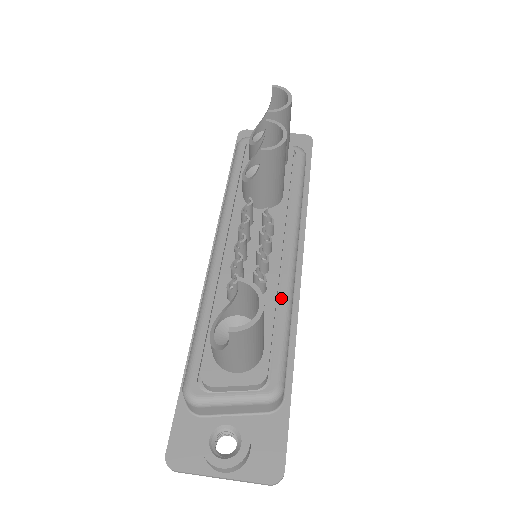
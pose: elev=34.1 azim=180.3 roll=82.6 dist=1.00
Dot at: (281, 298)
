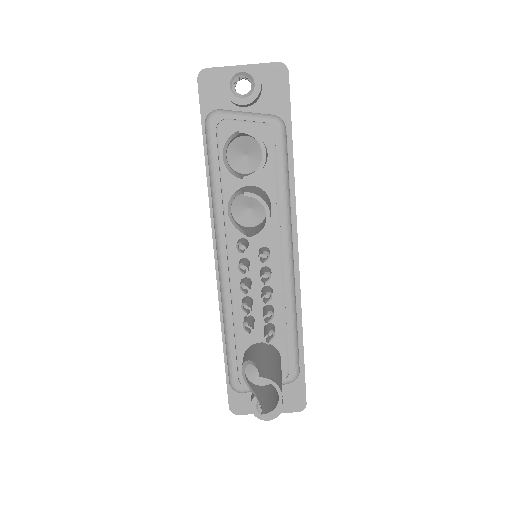
Dot at: (286, 309)
